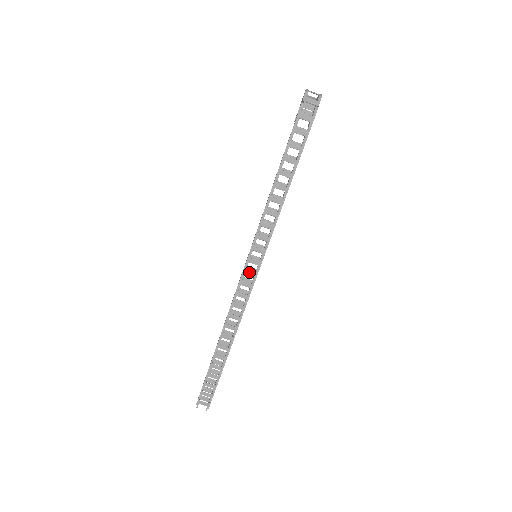
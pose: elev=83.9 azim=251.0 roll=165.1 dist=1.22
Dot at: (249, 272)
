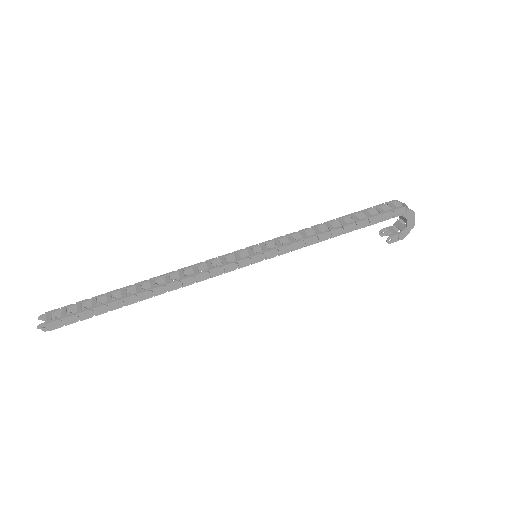
Dot at: (238, 255)
